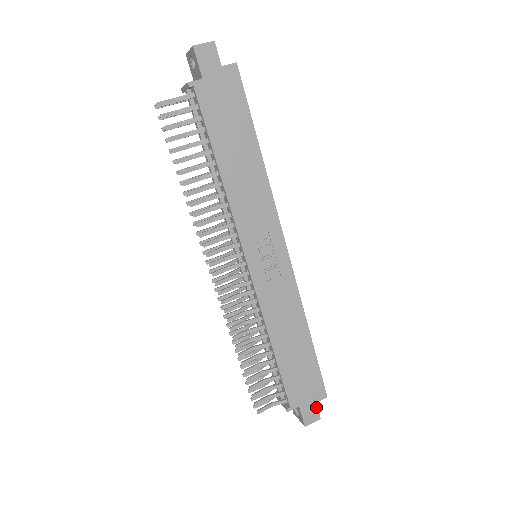
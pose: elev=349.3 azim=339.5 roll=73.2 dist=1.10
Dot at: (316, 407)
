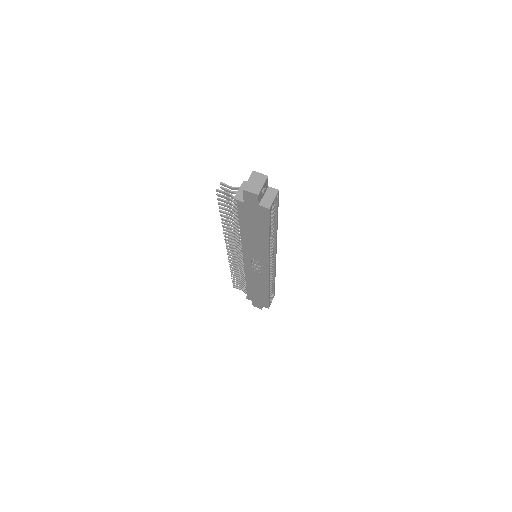
Dot at: (261, 306)
